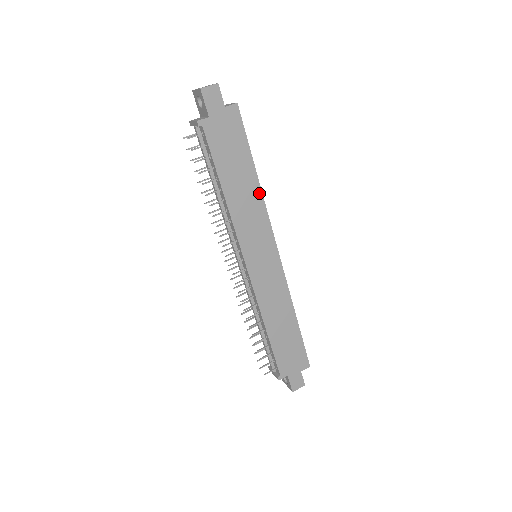
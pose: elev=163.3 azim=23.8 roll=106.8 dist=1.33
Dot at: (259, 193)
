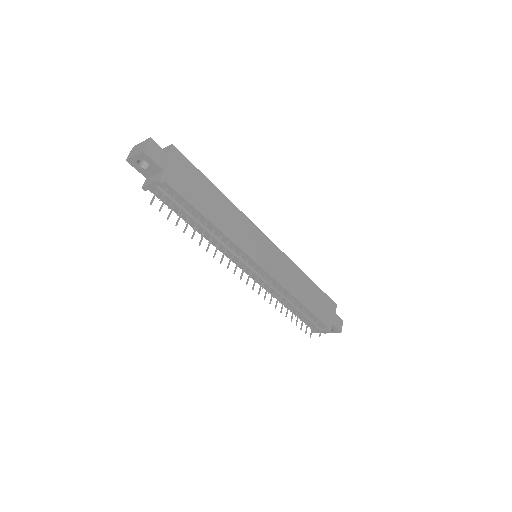
Dot at: (231, 205)
